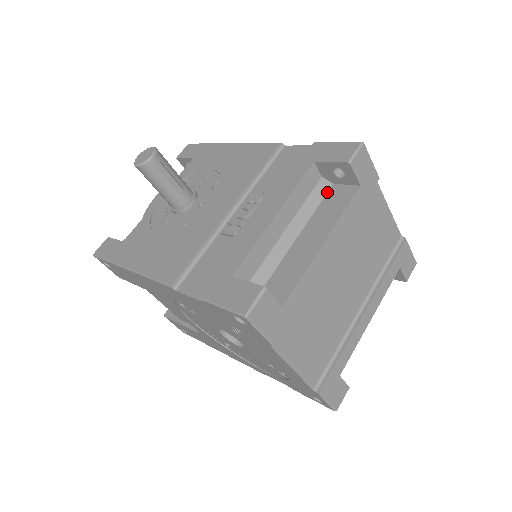
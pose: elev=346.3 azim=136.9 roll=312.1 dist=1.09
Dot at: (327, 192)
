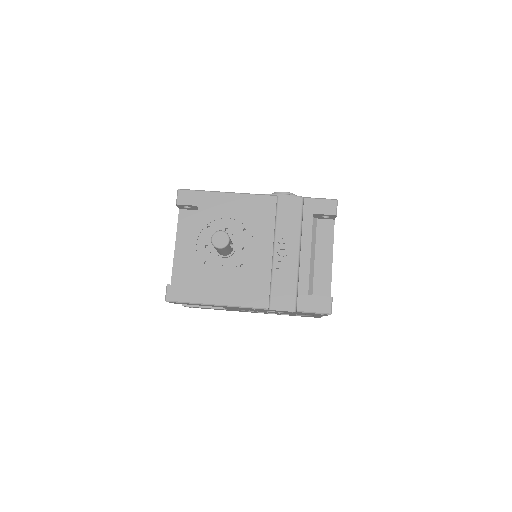
Dot at: (316, 225)
